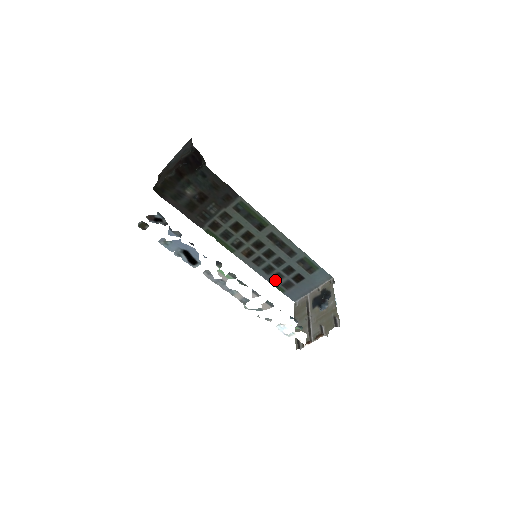
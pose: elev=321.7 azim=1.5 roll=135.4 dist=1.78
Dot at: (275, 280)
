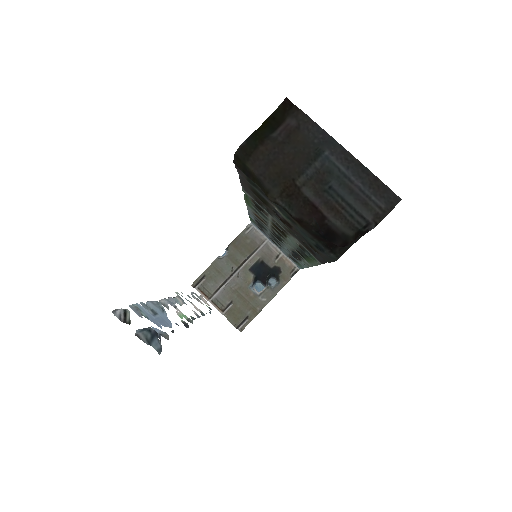
Dot at: (256, 222)
